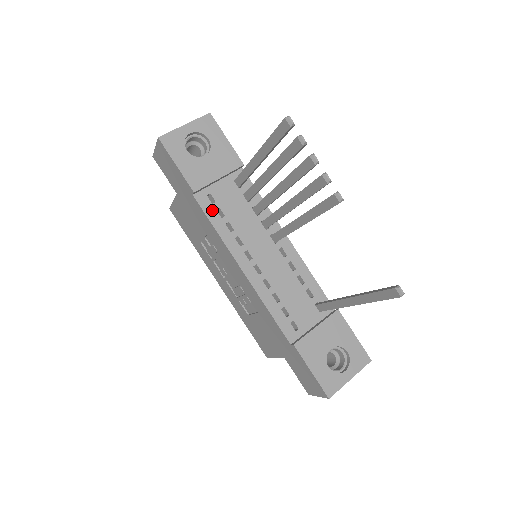
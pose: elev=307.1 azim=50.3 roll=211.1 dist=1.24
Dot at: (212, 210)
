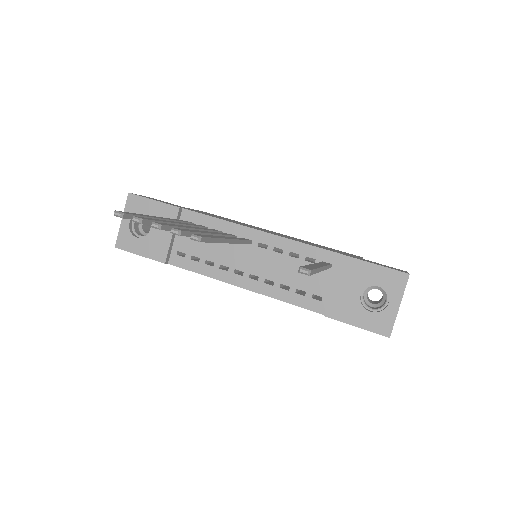
Dot at: (188, 262)
